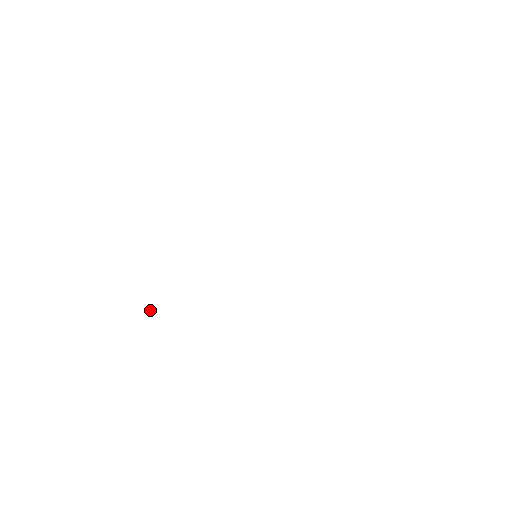
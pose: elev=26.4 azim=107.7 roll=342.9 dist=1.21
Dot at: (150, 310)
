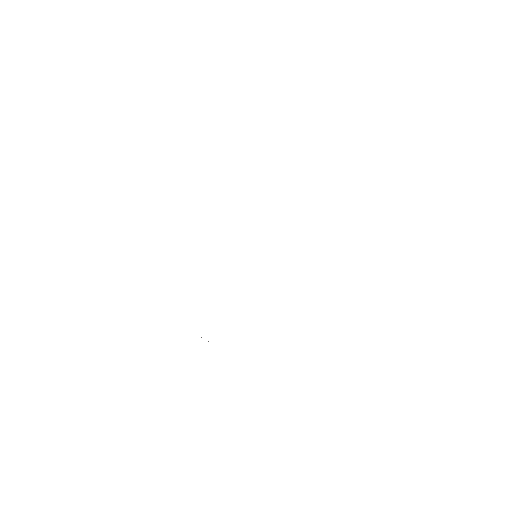
Dot at: occluded
